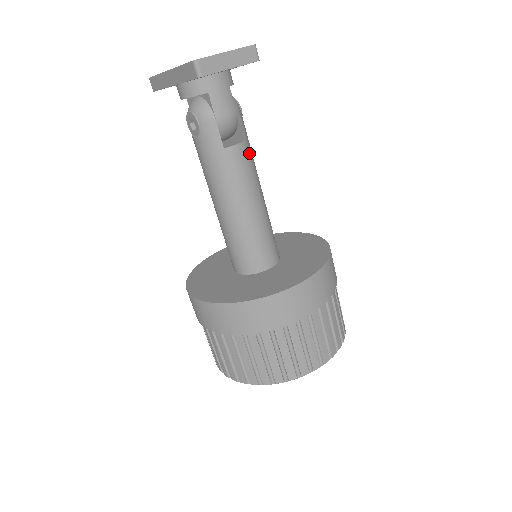
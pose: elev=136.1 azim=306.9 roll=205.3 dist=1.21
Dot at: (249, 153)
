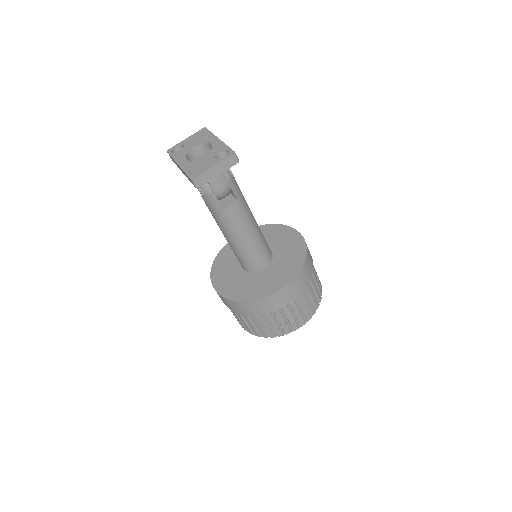
Dot at: (242, 205)
